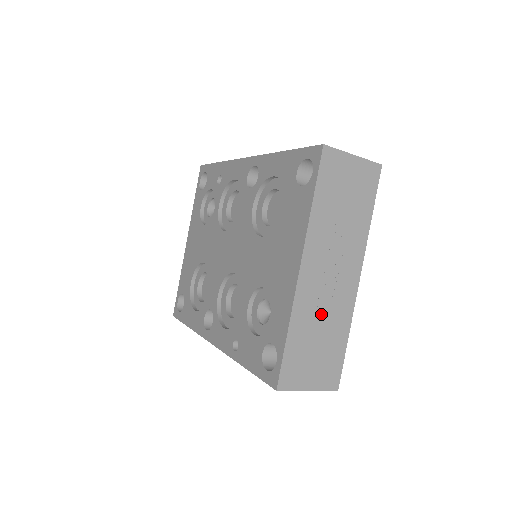
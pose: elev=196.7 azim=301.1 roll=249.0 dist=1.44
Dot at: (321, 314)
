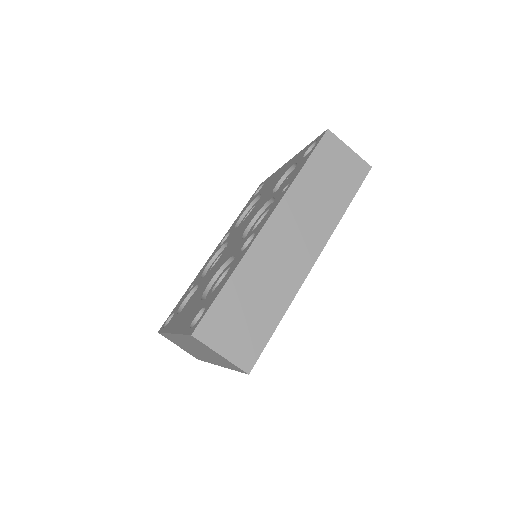
Dot at: occluded
